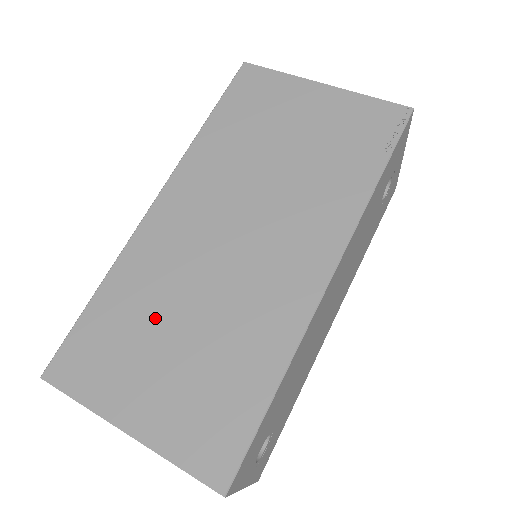
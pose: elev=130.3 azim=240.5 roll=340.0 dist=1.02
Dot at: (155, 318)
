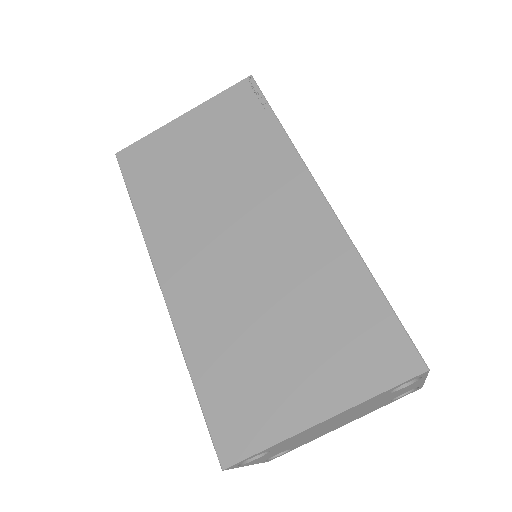
Dot at: (251, 339)
